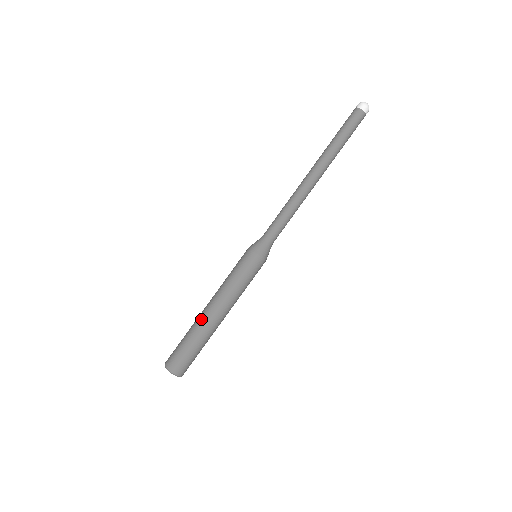
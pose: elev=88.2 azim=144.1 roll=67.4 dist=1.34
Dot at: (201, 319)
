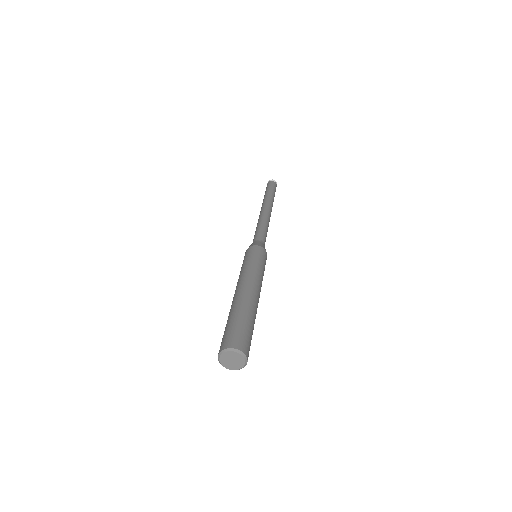
Dot at: (239, 297)
